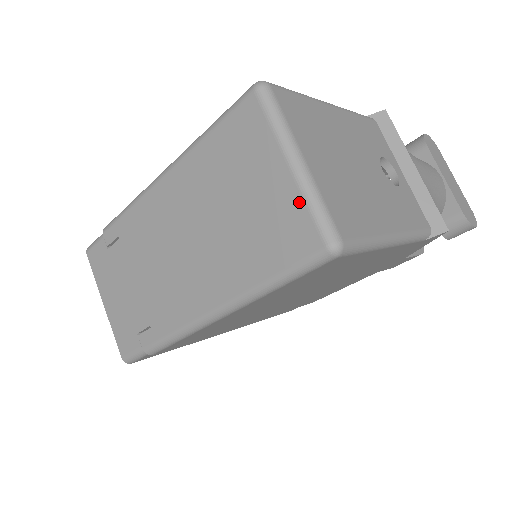
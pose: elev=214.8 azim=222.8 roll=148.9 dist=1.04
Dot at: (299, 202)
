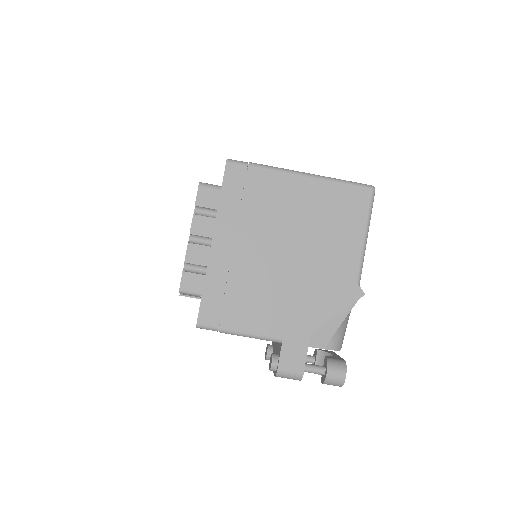
Dot at: occluded
